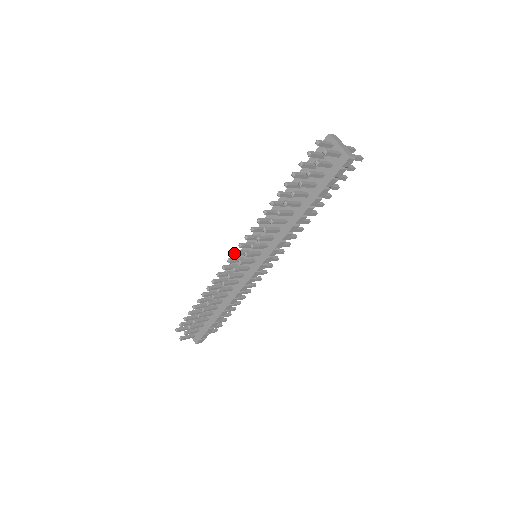
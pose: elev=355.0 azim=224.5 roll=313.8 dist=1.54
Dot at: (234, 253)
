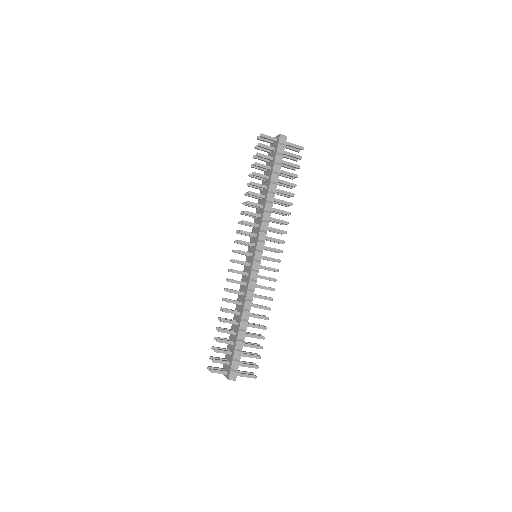
Dot at: (233, 250)
